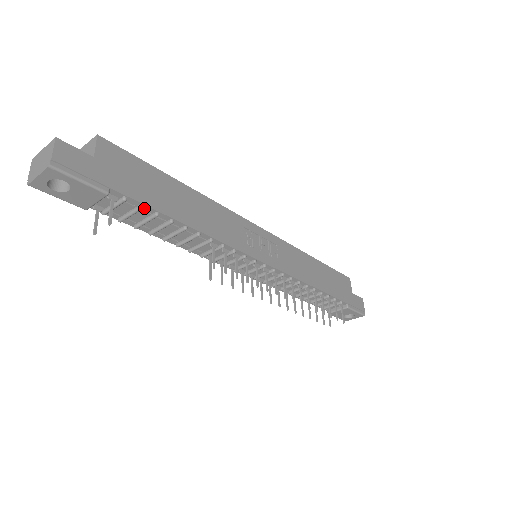
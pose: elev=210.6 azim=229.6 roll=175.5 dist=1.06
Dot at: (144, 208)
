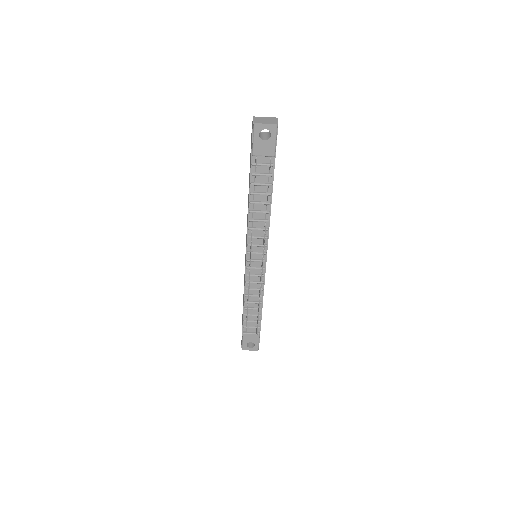
Dot at: (271, 177)
